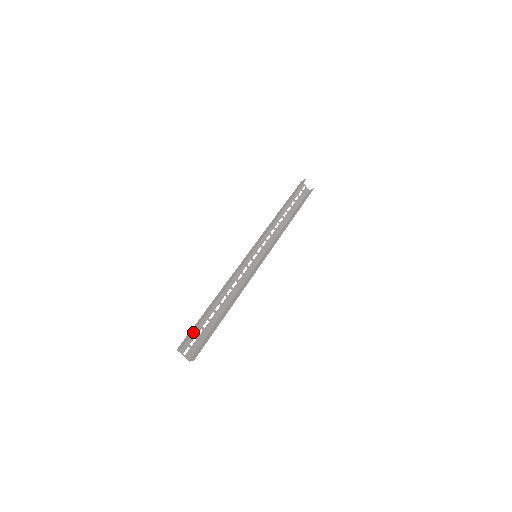
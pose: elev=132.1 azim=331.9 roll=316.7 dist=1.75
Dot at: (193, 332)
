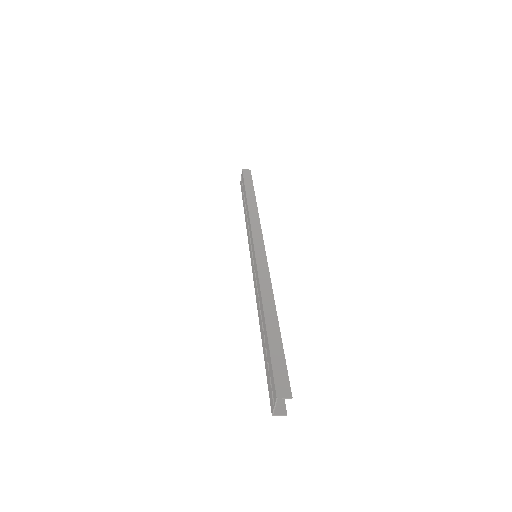
Dot at: occluded
